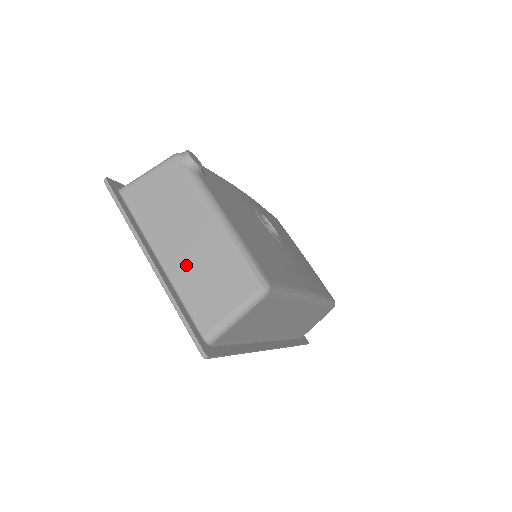
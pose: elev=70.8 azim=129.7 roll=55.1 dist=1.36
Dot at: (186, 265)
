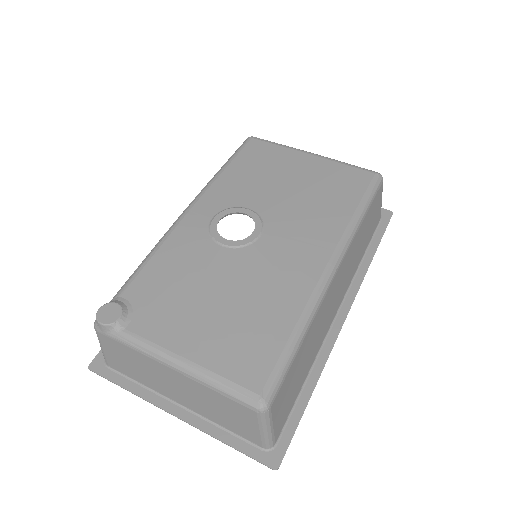
Dot at: (197, 405)
